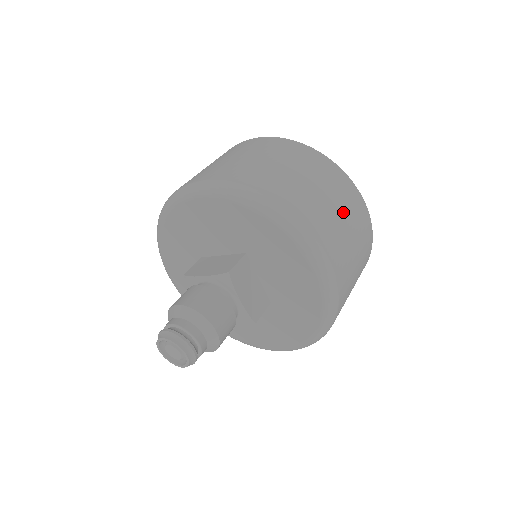
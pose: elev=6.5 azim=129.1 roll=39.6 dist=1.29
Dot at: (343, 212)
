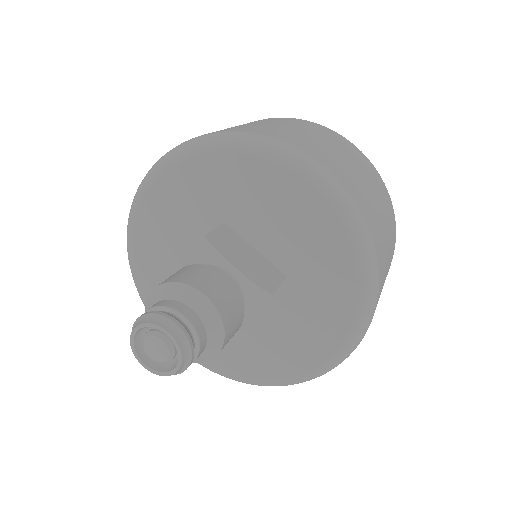
Dot at: (316, 136)
